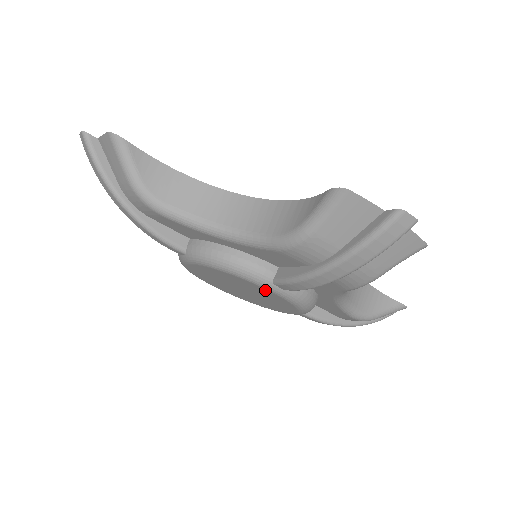
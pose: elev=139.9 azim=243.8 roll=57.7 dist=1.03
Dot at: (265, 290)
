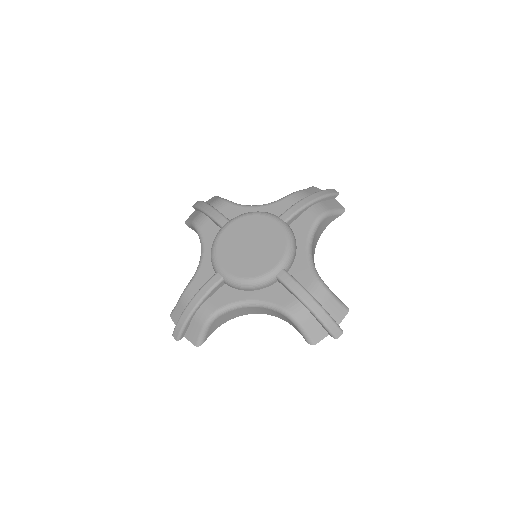
Dot at: (273, 223)
